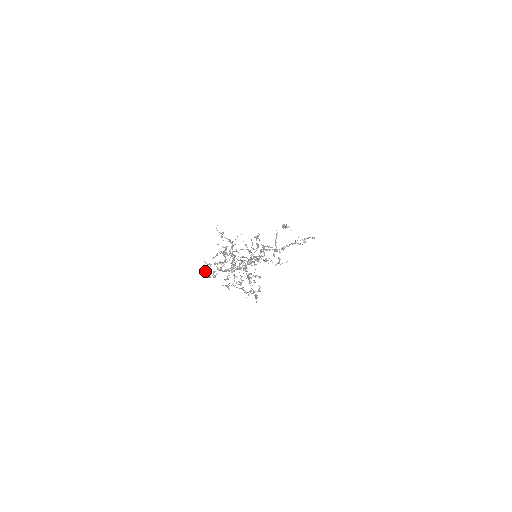
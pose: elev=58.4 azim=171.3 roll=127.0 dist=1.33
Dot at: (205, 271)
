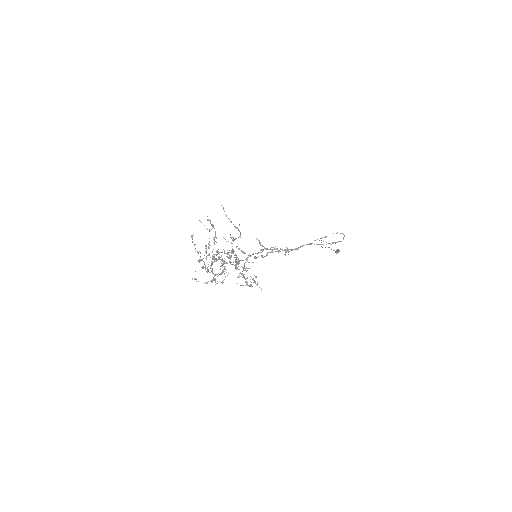
Dot at: occluded
